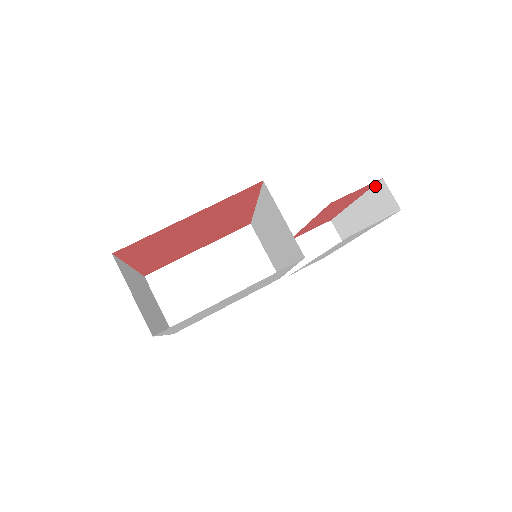
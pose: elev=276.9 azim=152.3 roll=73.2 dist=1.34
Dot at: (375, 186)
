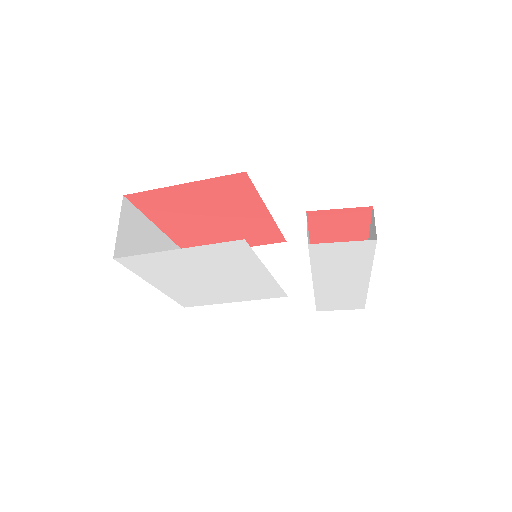
Dot at: (372, 216)
